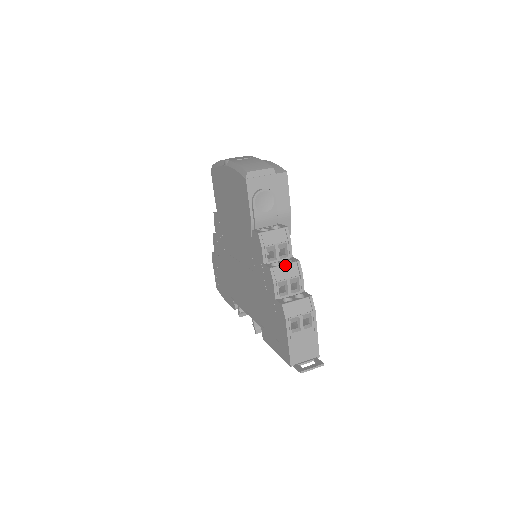
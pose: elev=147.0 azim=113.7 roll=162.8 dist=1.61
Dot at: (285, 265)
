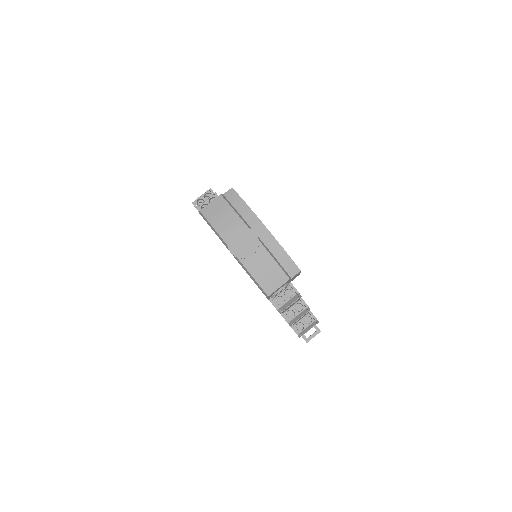
Dot at: (298, 315)
